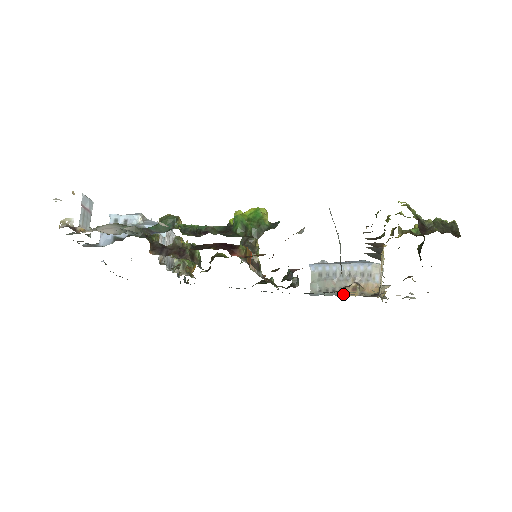
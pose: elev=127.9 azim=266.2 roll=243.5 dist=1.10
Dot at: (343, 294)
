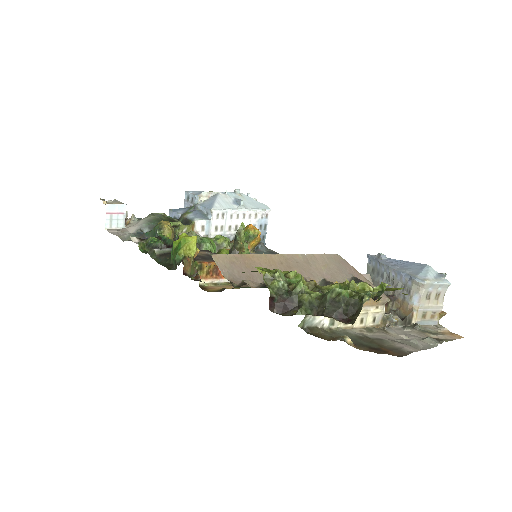
Dot at: occluded
